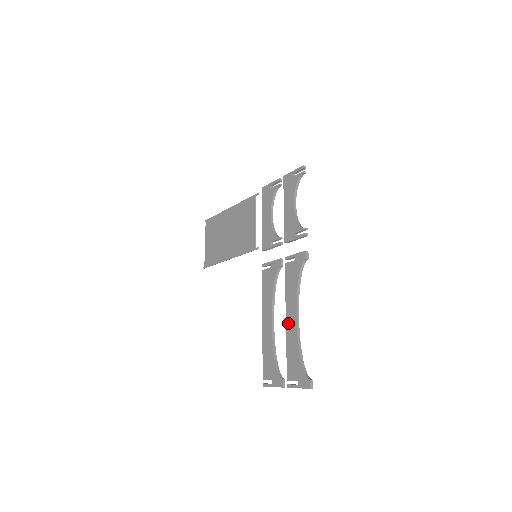
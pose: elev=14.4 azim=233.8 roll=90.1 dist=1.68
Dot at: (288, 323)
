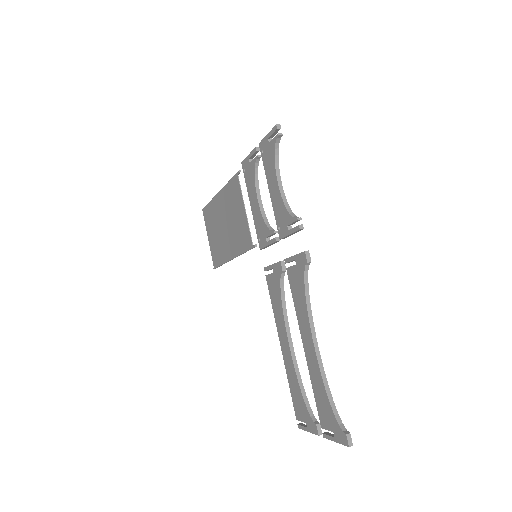
Dot at: (306, 351)
